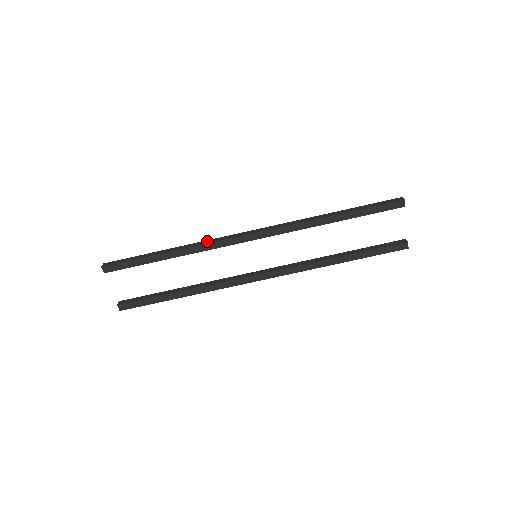
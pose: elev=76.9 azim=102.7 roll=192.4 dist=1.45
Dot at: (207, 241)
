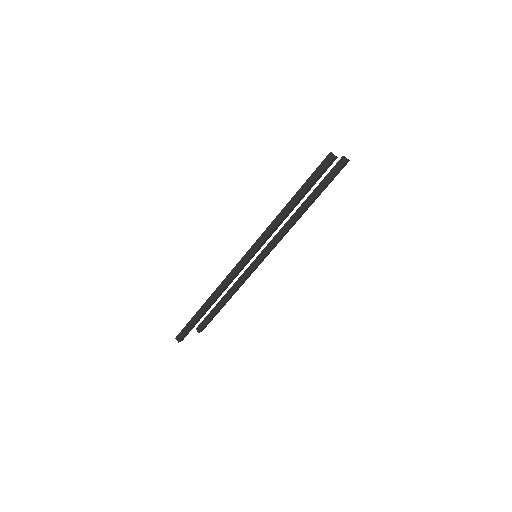
Dot at: (223, 284)
